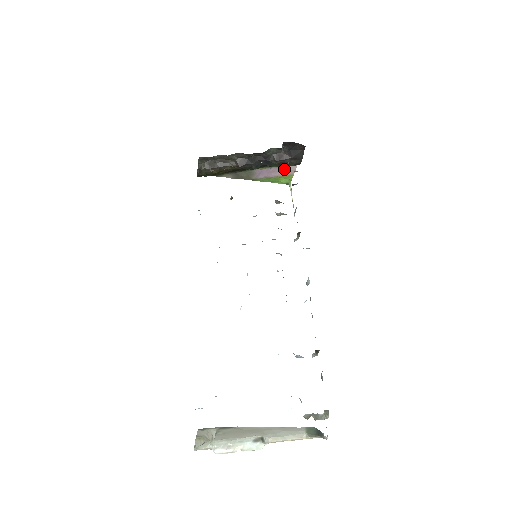
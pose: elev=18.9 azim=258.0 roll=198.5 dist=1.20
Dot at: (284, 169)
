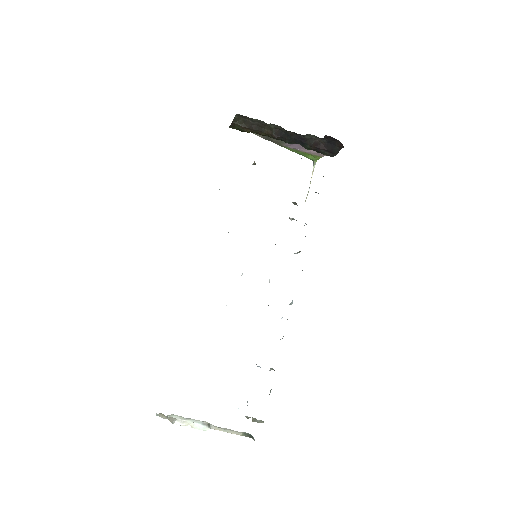
Dot at: (315, 151)
